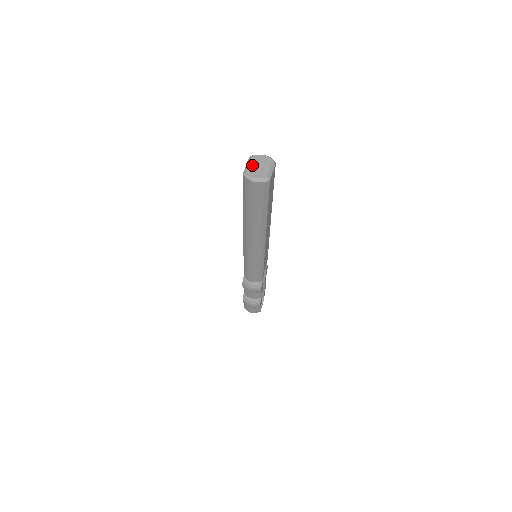
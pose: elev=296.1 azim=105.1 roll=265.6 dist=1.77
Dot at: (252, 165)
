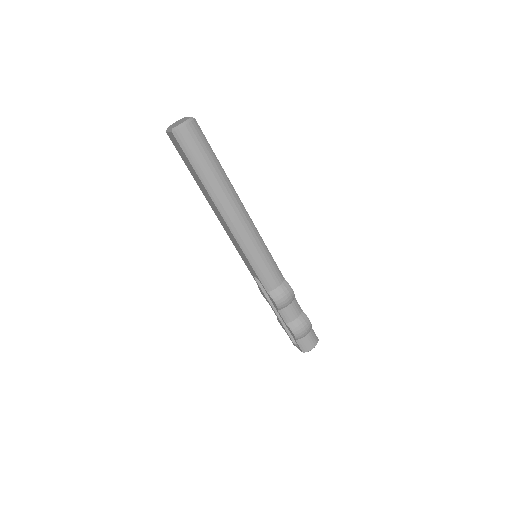
Dot at: (173, 126)
